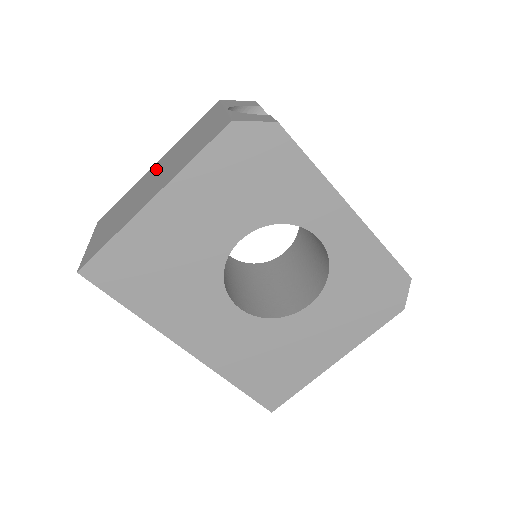
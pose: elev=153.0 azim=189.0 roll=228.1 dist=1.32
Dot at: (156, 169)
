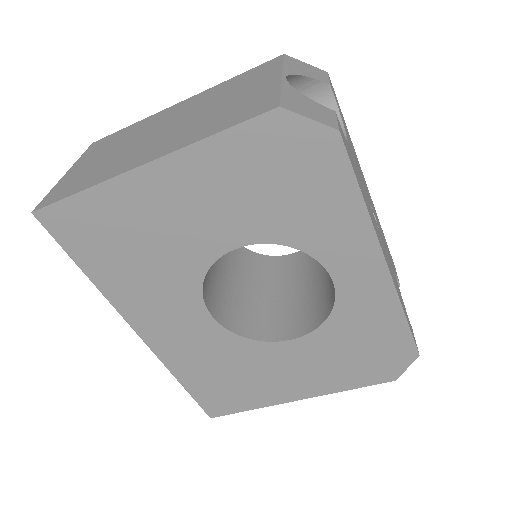
Dot at: (175, 113)
